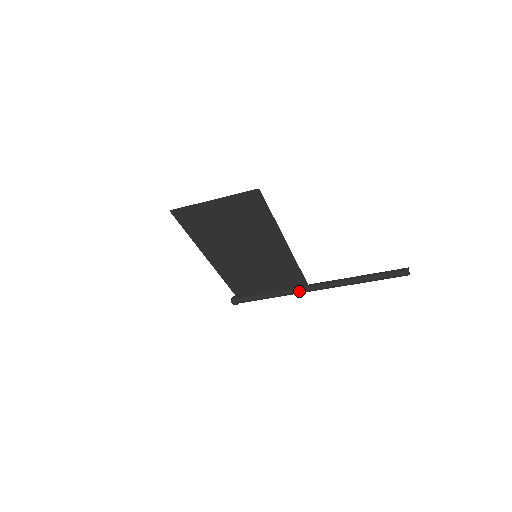
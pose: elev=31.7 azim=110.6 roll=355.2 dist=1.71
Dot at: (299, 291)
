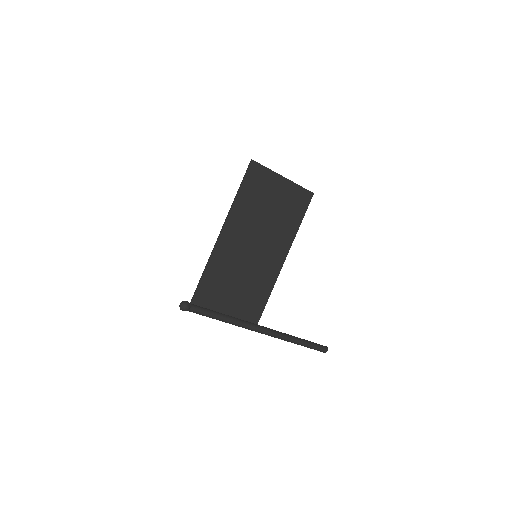
Dot at: (250, 324)
